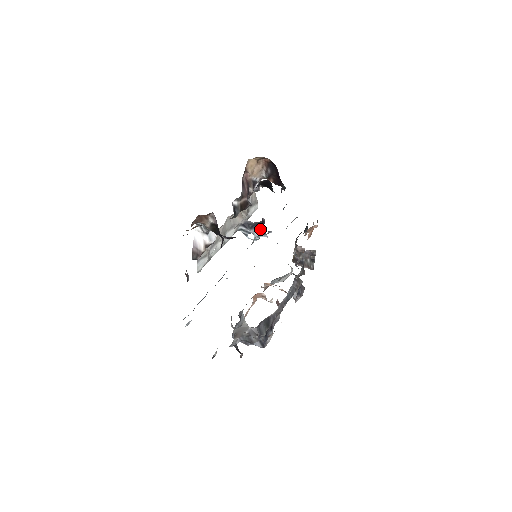
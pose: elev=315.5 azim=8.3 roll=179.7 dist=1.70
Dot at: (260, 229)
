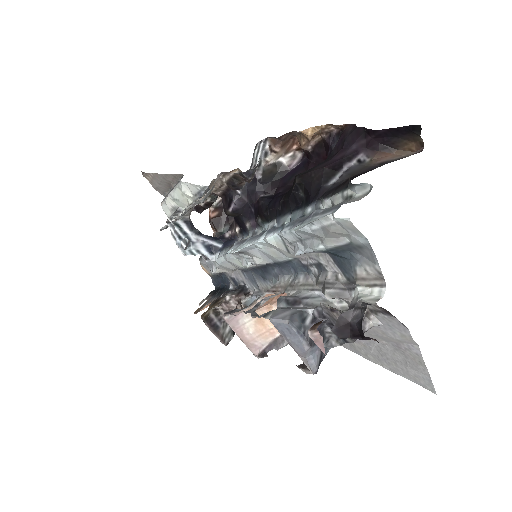
Dot at: (212, 243)
